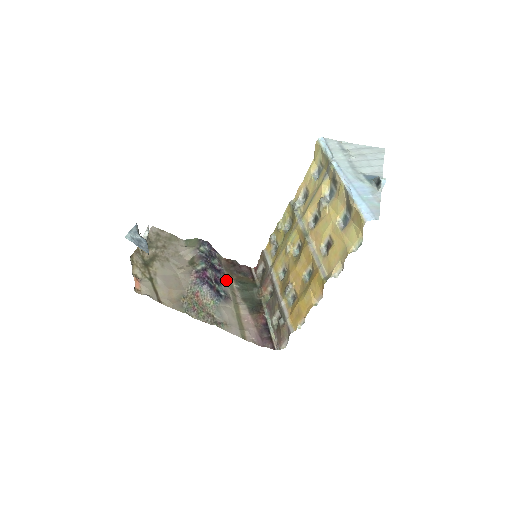
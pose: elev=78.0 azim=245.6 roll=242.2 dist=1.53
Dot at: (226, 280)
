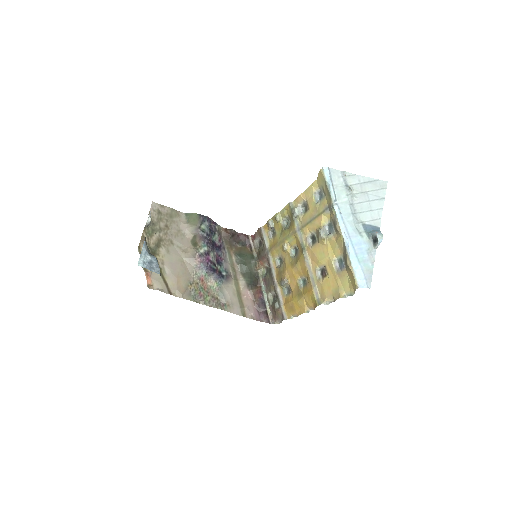
Dot at: (226, 255)
